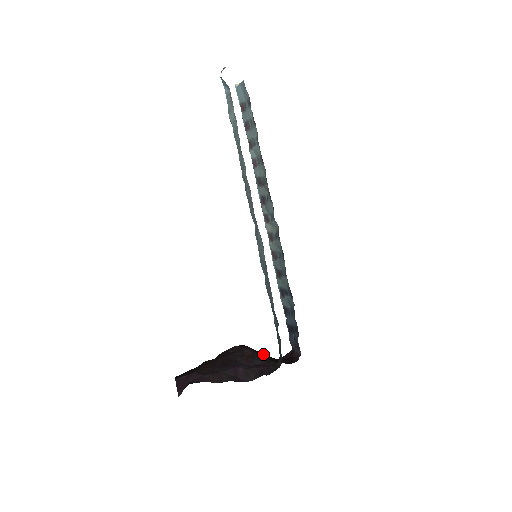
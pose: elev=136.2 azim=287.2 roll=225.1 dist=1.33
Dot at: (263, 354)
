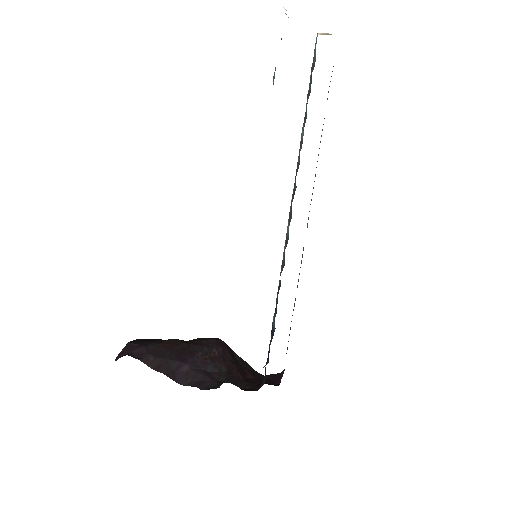
Dot at: (231, 362)
